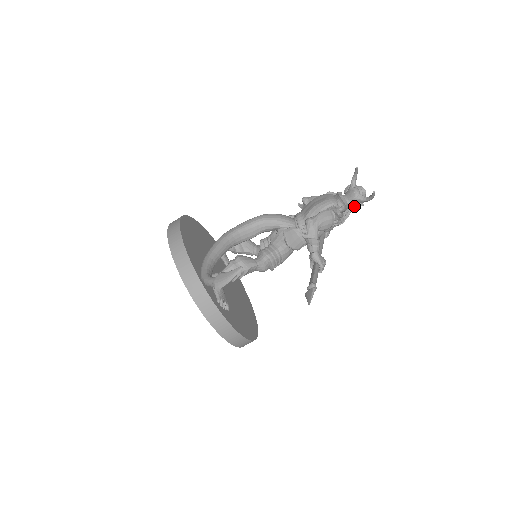
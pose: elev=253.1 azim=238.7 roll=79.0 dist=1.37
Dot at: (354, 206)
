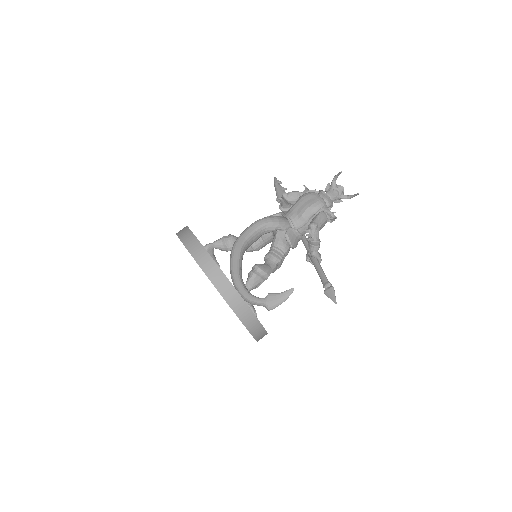
Dot at: occluded
